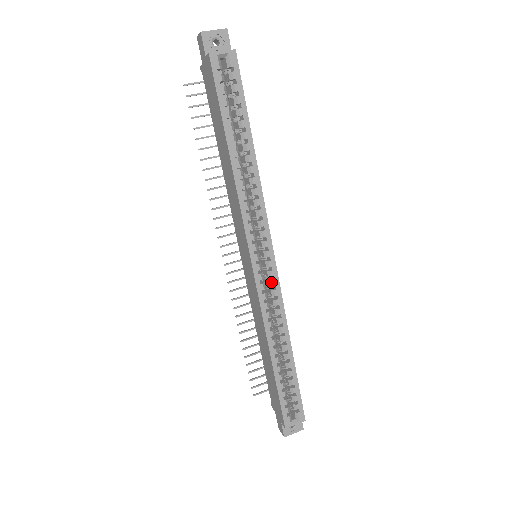
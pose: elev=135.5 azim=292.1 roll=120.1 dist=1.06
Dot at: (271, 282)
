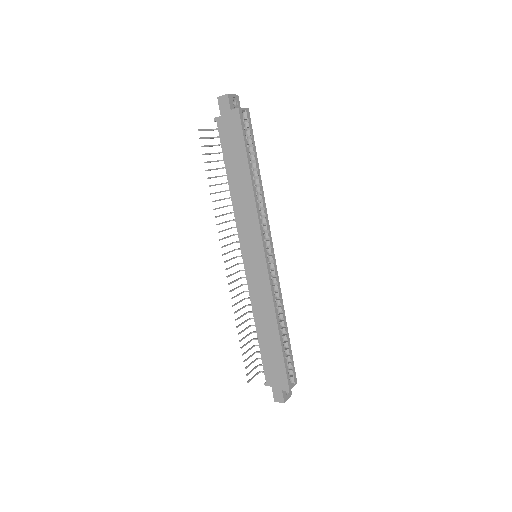
Dot at: (274, 272)
